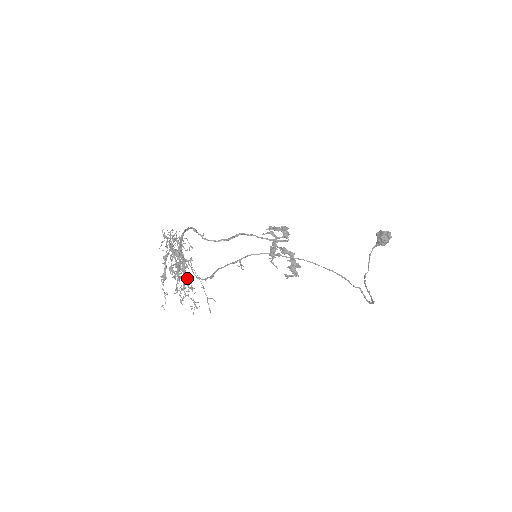
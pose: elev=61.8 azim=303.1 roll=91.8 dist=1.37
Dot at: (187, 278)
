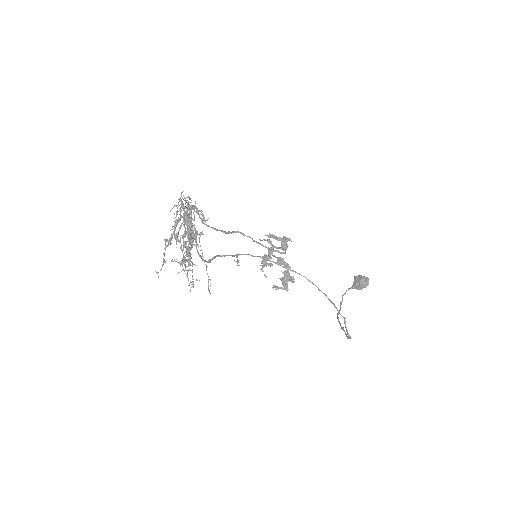
Dot at: occluded
